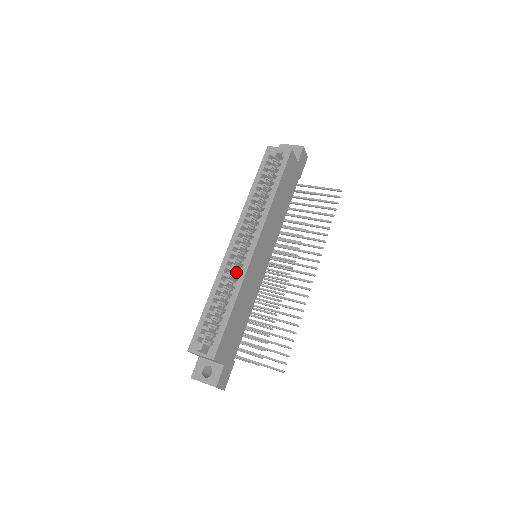
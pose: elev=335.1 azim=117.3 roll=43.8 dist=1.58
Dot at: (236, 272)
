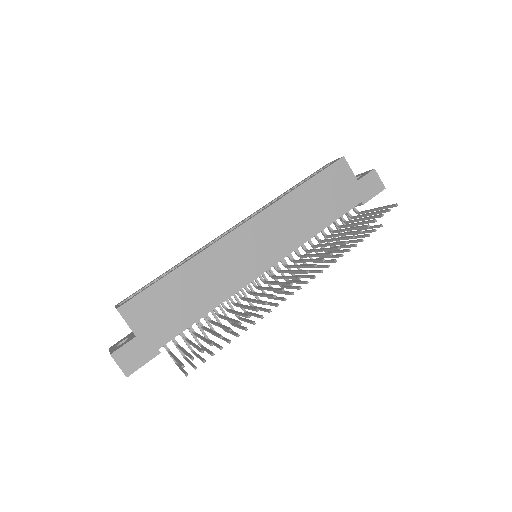
Dot at: occluded
